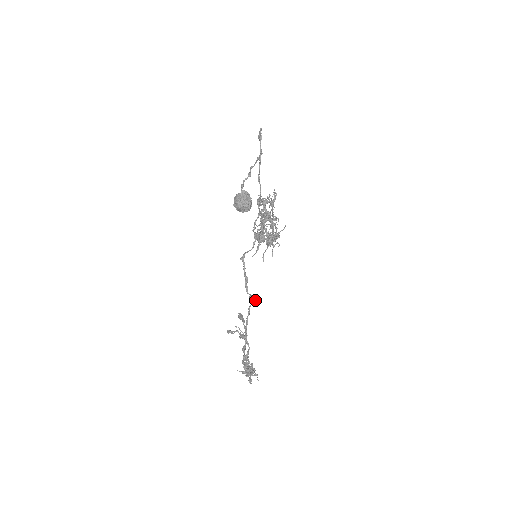
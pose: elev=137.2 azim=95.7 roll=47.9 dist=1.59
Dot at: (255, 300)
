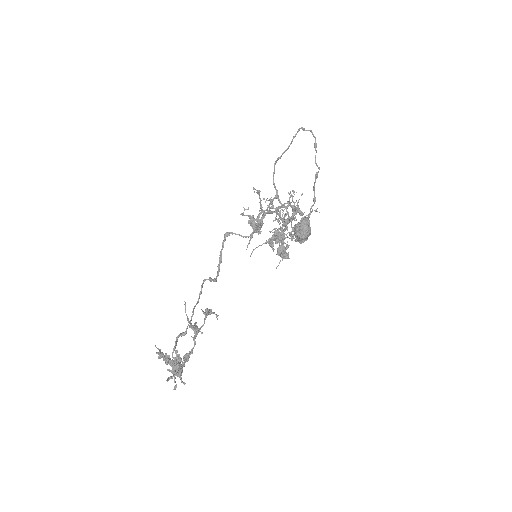
Dot at: (210, 278)
